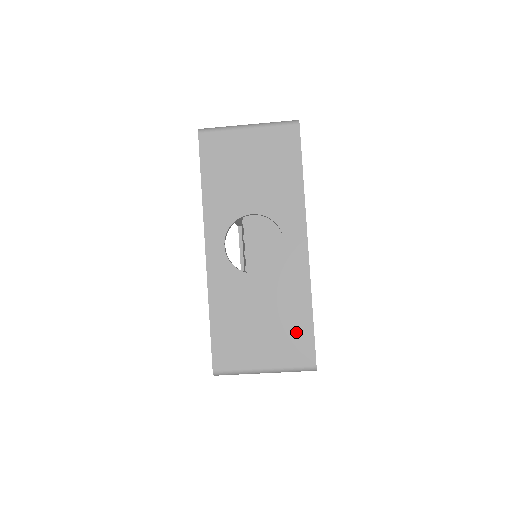
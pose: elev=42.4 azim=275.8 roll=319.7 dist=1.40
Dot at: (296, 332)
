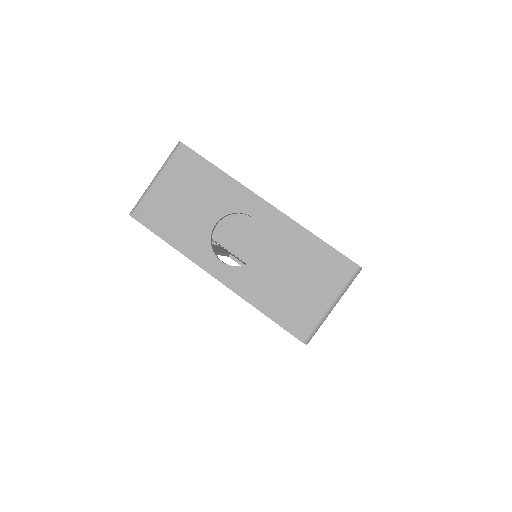
Dot at: (322, 260)
